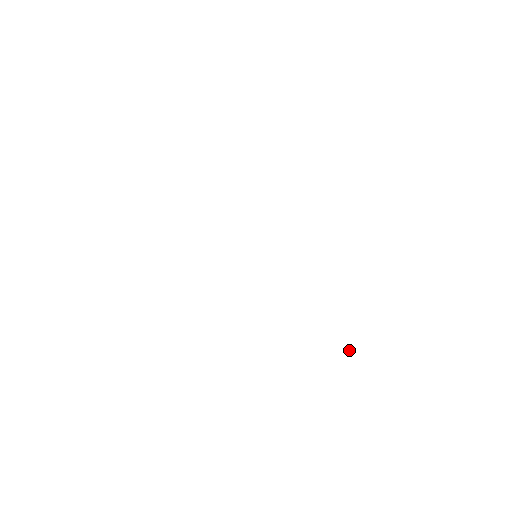
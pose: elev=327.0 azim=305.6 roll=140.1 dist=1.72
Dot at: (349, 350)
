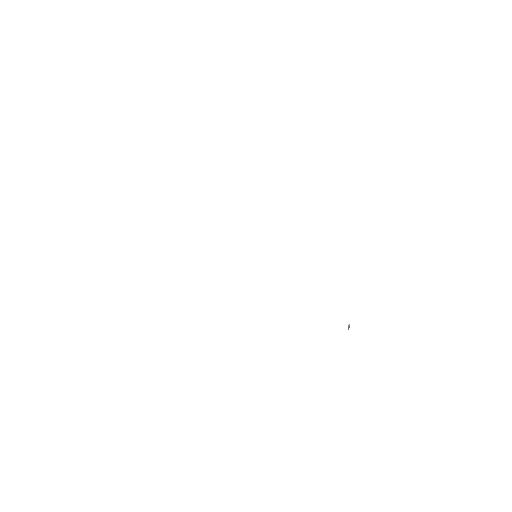
Dot at: (348, 328)
